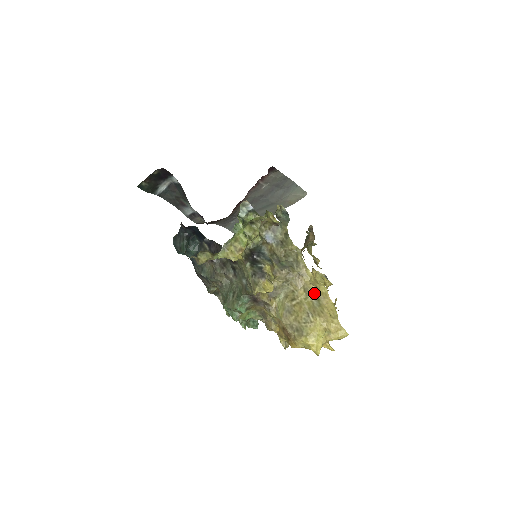
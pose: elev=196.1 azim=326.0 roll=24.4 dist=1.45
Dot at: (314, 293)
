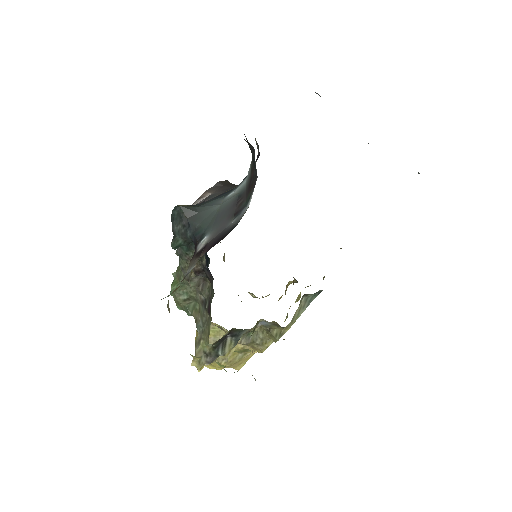
Dot at: occluded
